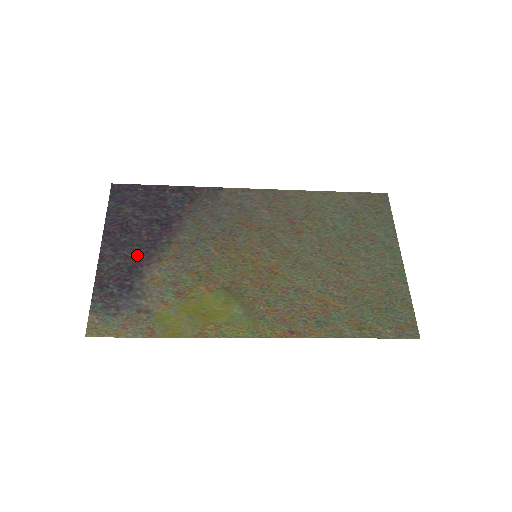
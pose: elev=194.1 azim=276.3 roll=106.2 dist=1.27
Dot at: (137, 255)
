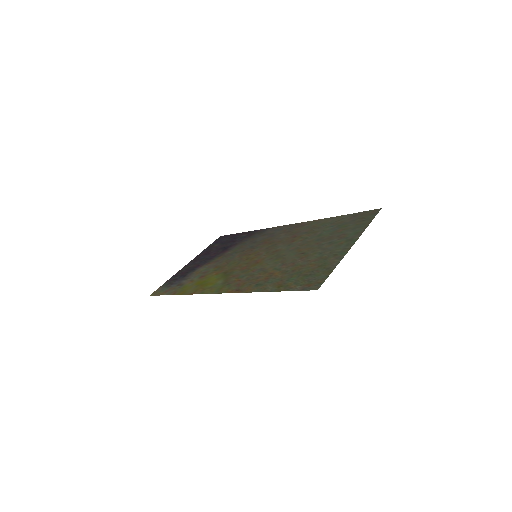
Dot at: (201, 263)
